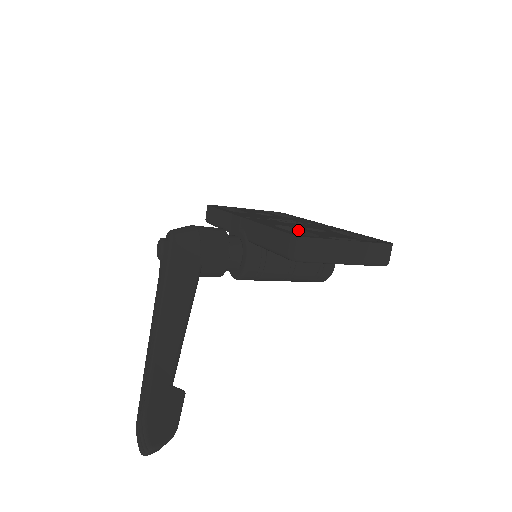
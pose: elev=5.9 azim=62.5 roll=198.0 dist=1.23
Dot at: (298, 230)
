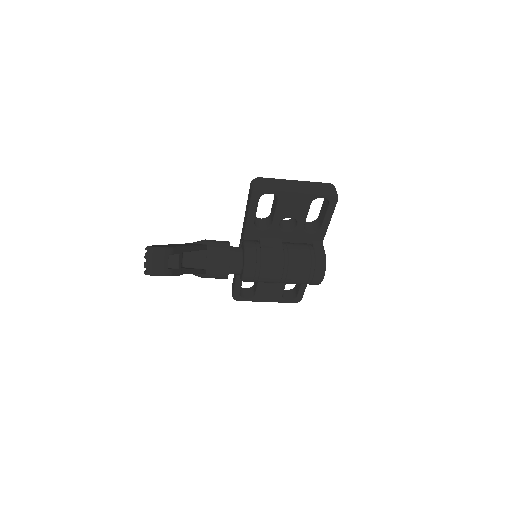
Dot at: (271, 211)
